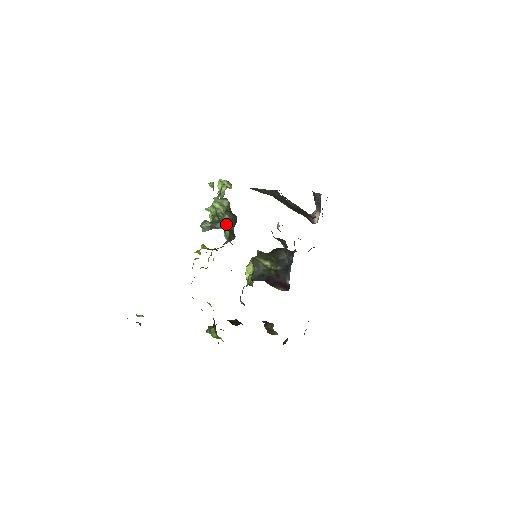
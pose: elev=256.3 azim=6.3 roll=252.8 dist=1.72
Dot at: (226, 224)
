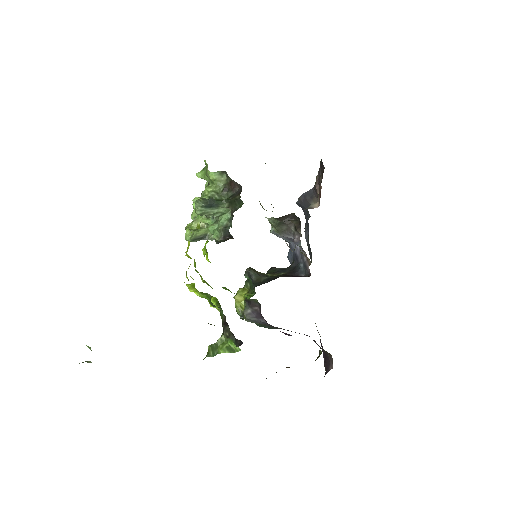
Dot at: (226, 200)
